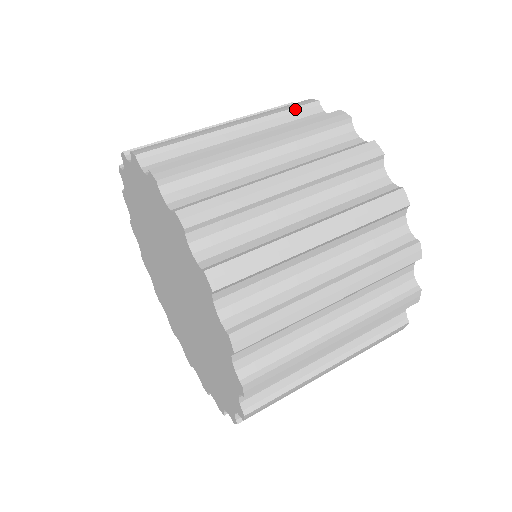
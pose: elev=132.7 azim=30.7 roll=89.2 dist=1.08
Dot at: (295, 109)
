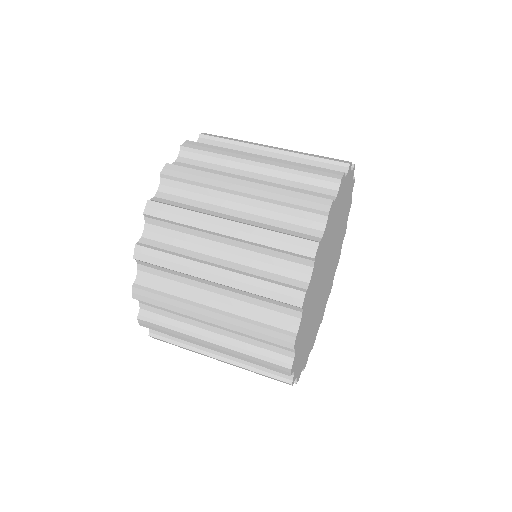
Dot at: occluded
